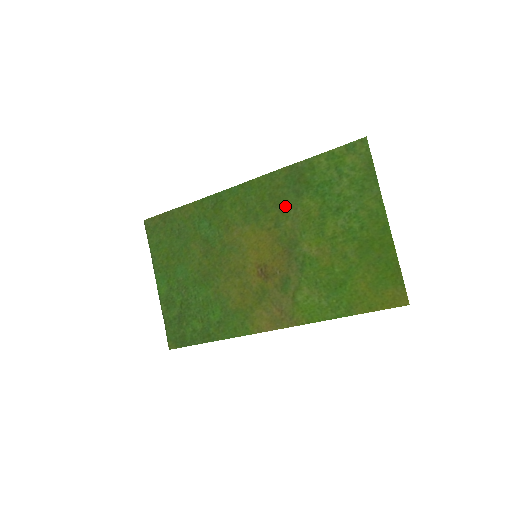
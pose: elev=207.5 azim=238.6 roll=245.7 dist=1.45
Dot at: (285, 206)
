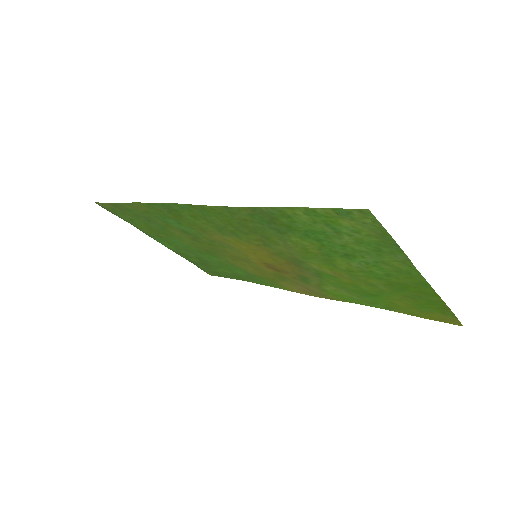
Dot at: (267, 236)
